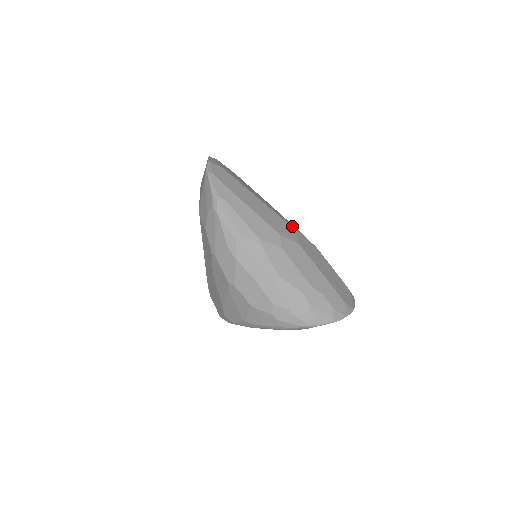
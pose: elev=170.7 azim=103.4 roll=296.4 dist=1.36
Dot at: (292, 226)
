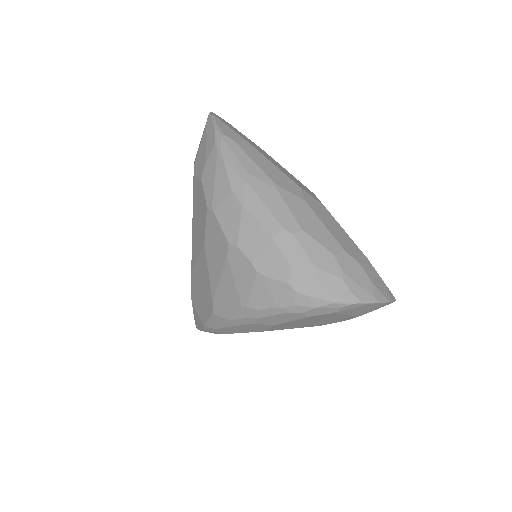
Dot at: occluded
